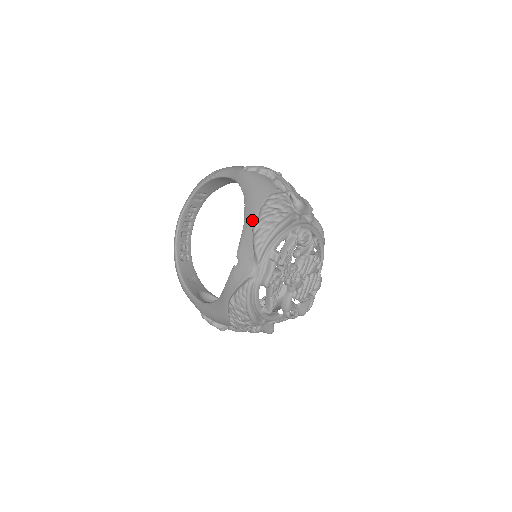
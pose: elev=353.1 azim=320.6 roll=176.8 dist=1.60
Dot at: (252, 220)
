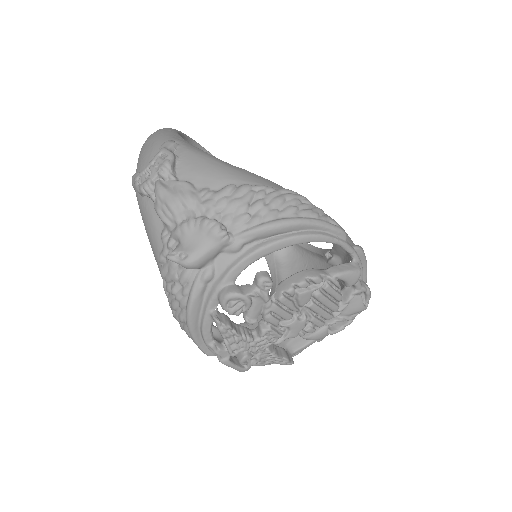
Dot at: occluded
